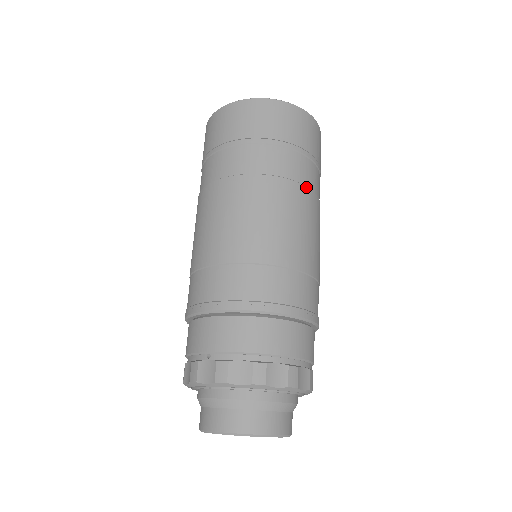
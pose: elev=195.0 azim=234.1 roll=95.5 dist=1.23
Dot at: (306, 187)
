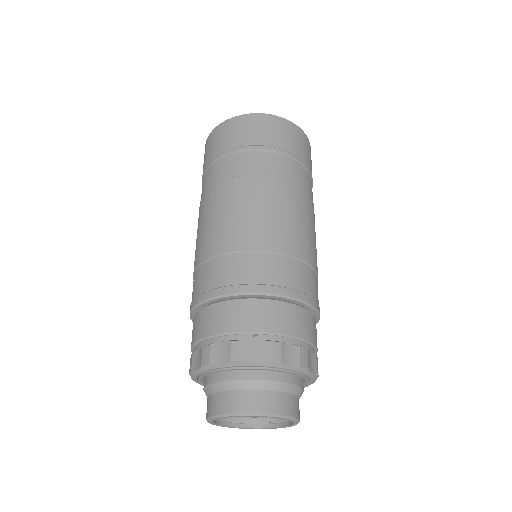
Dot at: occluded
